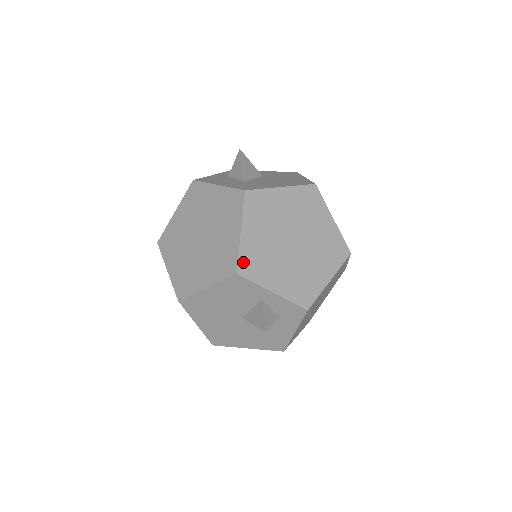
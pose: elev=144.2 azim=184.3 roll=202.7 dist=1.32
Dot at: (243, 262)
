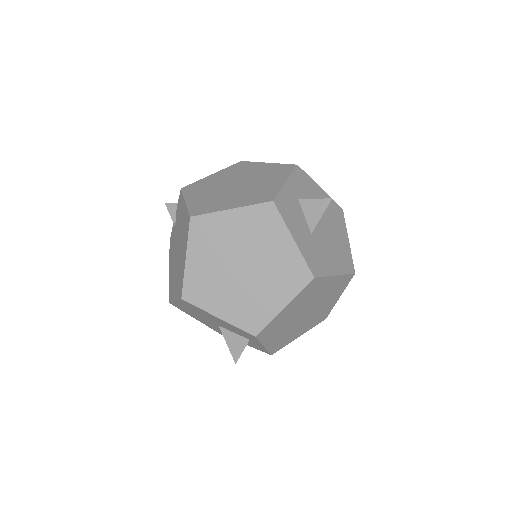
Dot at: (266, 329)
